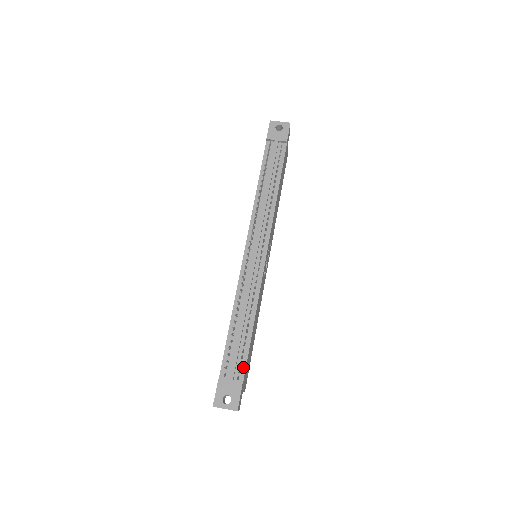
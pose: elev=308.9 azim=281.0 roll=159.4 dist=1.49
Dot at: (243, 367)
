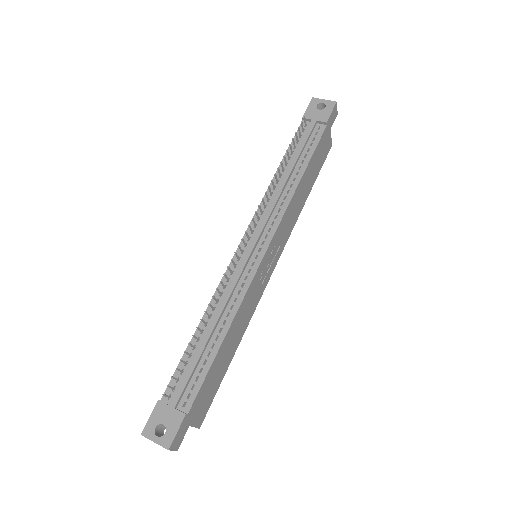
Dot at: (194, 392)
